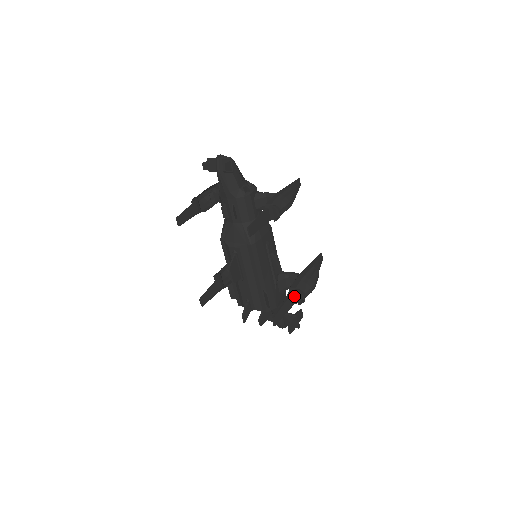
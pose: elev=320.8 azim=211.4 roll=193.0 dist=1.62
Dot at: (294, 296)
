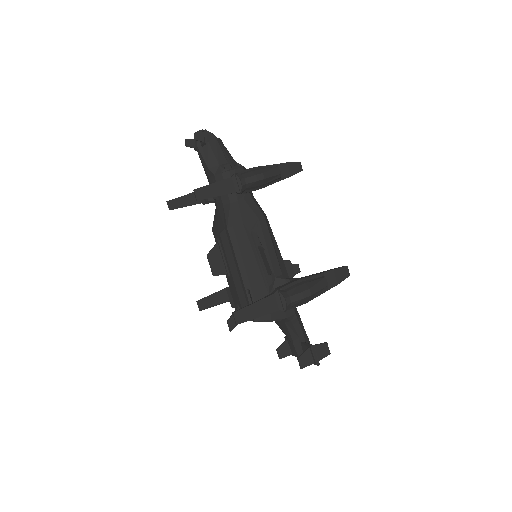
Dot at: (278, 299)
